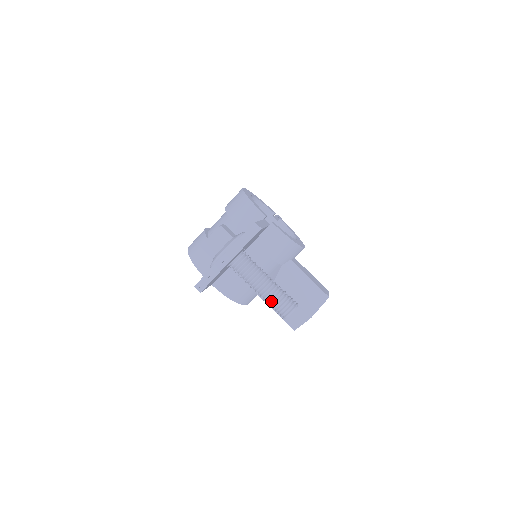
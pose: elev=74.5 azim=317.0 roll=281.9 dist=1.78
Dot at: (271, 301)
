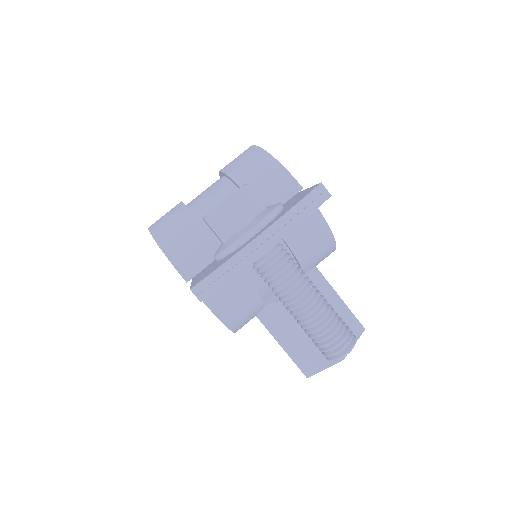
Dot at: (318, 328)
